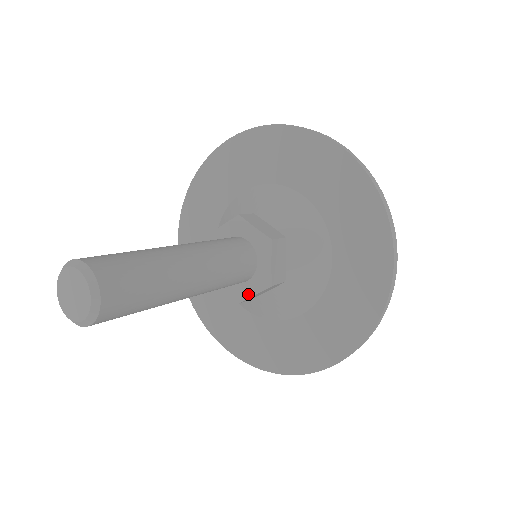
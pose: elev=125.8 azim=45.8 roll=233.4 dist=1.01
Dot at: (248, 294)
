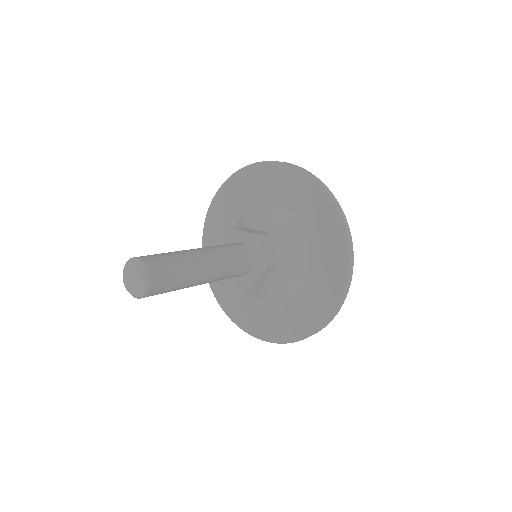
Dot at: (255, 279)
